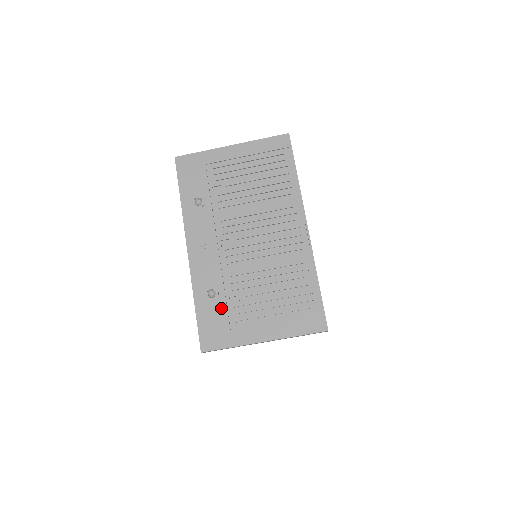
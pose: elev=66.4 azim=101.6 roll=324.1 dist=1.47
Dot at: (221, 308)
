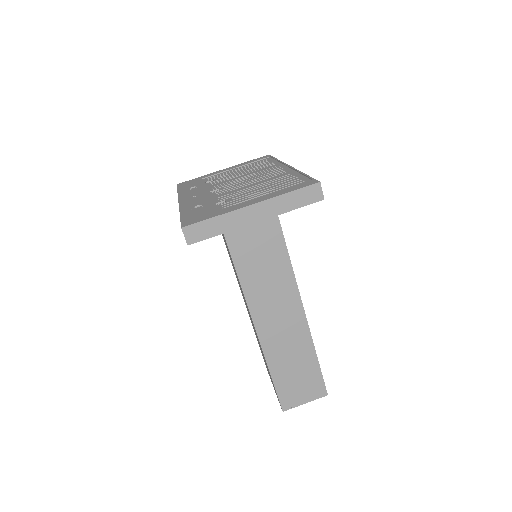
Dot at: (207, 207)
